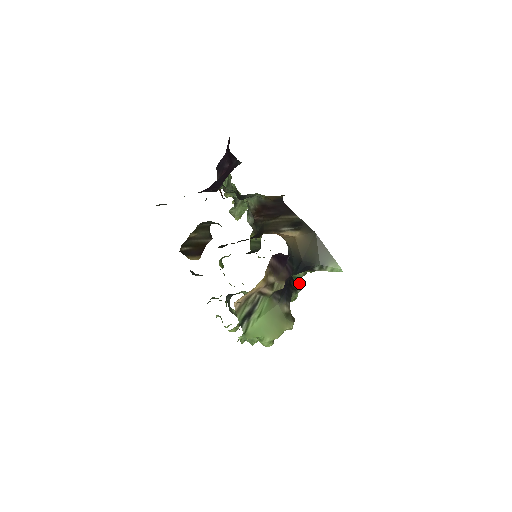
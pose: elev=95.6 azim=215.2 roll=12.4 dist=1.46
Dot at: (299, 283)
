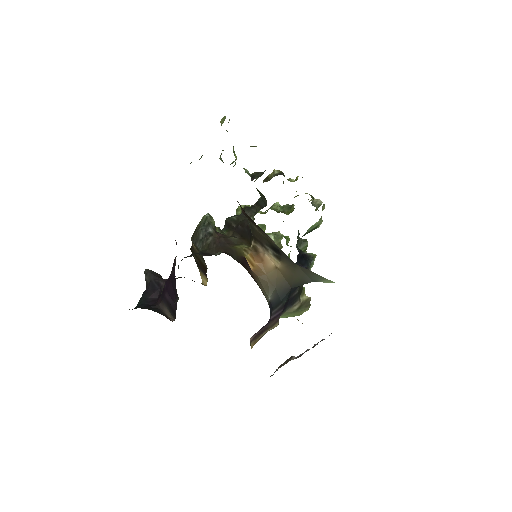
Dot at: (319, 226)
